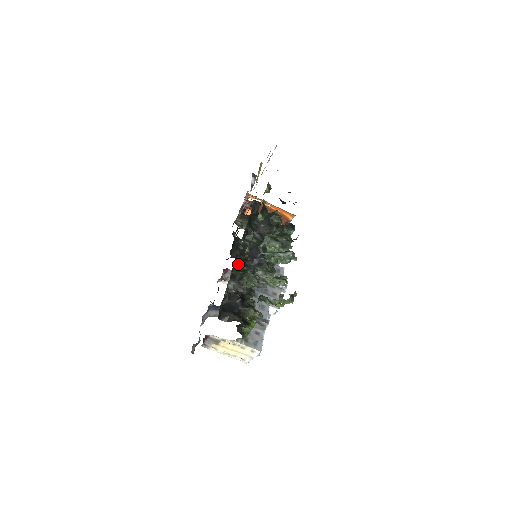
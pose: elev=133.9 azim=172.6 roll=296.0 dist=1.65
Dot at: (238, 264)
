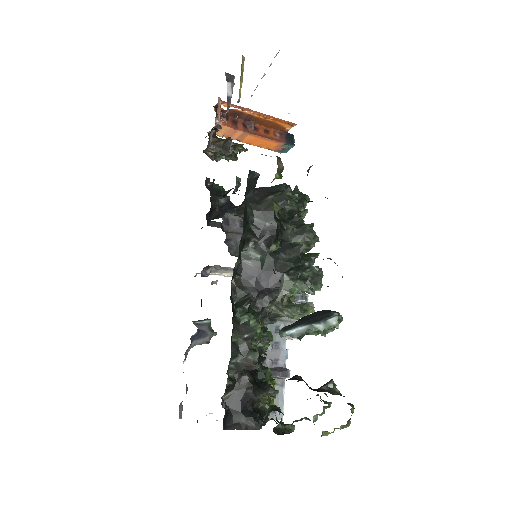
Dot at: (237, 313)
